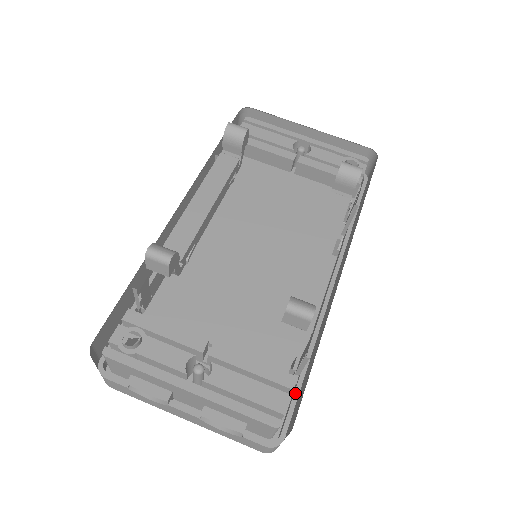
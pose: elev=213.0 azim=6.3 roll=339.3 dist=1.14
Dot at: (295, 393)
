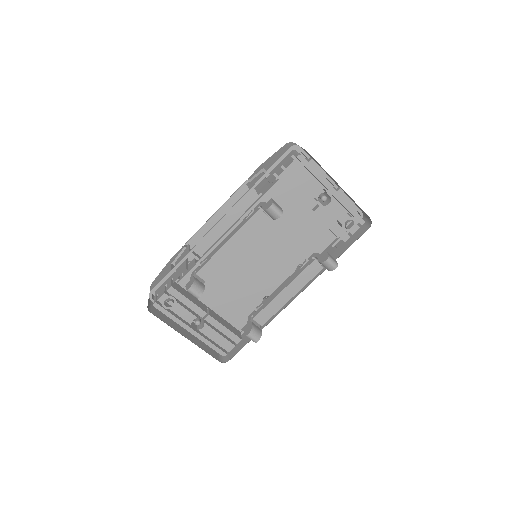
Dot at: (241, 333)
